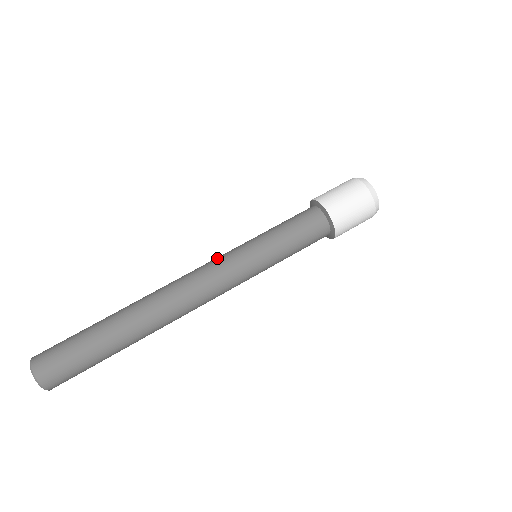
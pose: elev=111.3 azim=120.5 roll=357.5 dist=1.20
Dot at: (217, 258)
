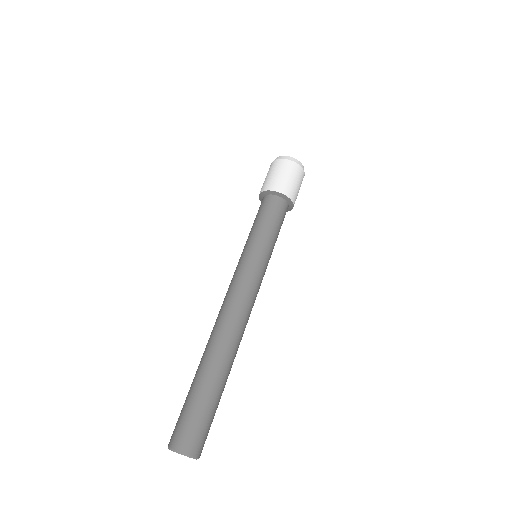
Dot at: (233, 277)
